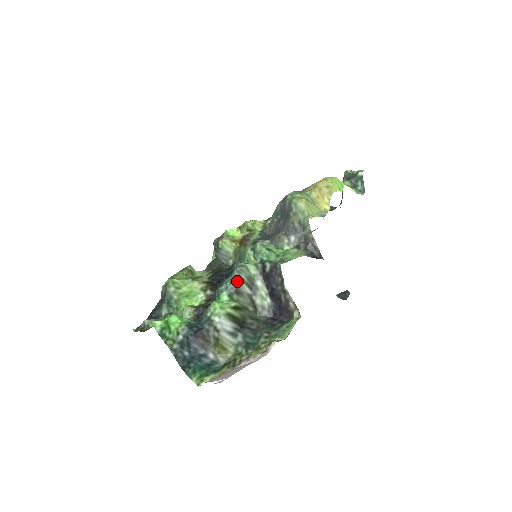
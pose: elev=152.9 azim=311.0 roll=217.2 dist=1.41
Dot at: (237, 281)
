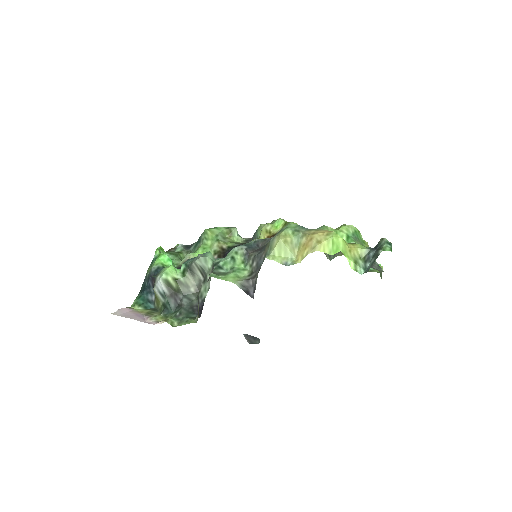
Dot at: (192, 264)
